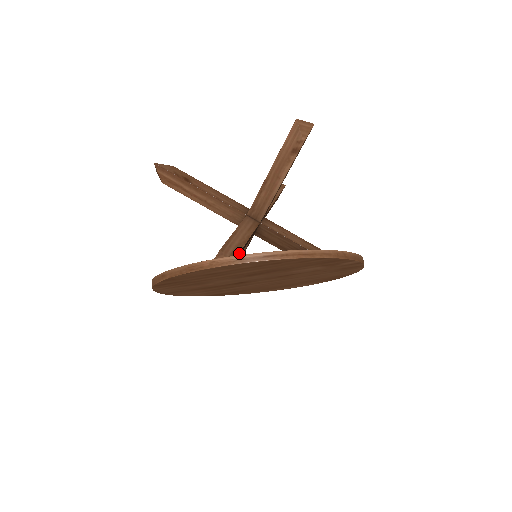
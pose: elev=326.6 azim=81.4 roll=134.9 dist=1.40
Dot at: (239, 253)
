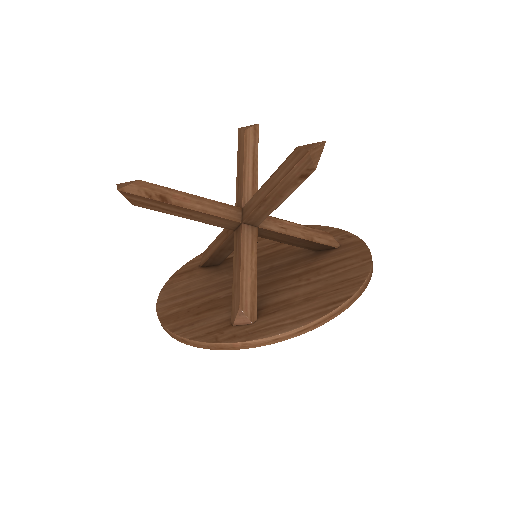
Dot at: (255, 296)
